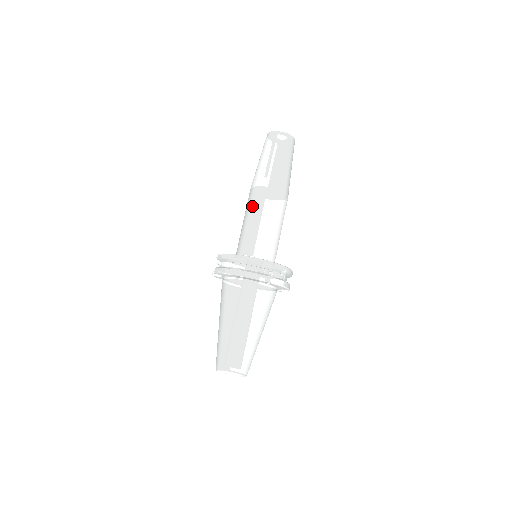
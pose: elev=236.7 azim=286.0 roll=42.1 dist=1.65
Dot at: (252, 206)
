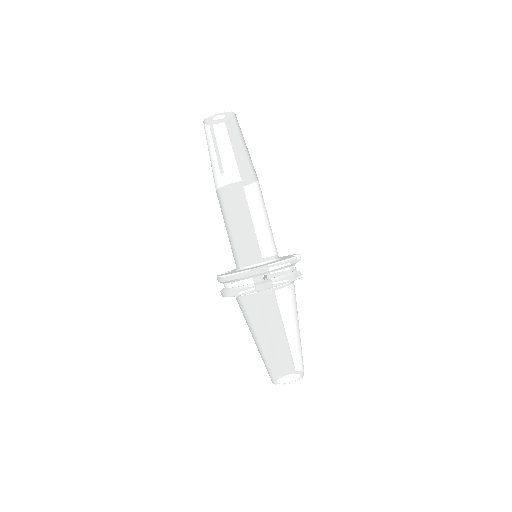
Dot at: (222, 212)
